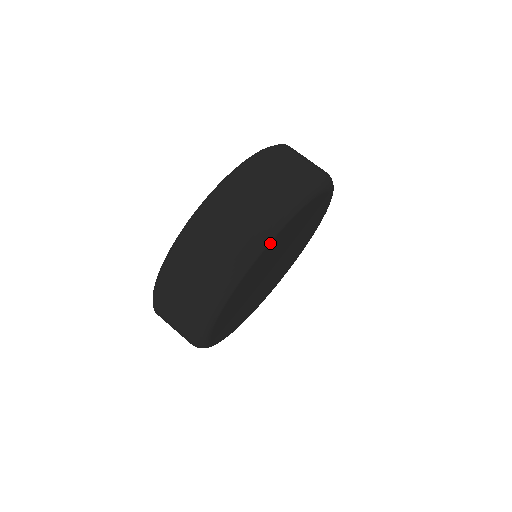
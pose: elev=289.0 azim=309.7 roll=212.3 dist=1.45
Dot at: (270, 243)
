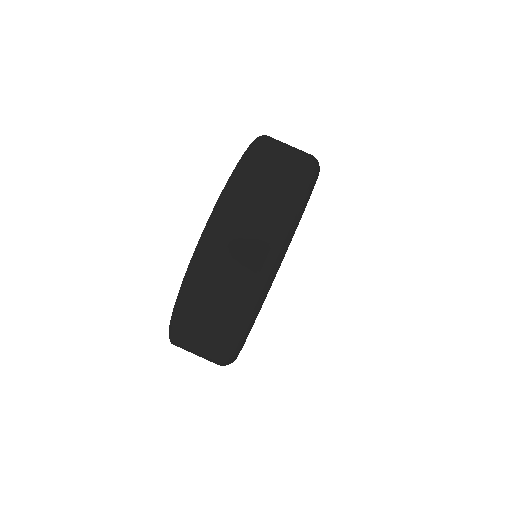
Dot at: occluded
